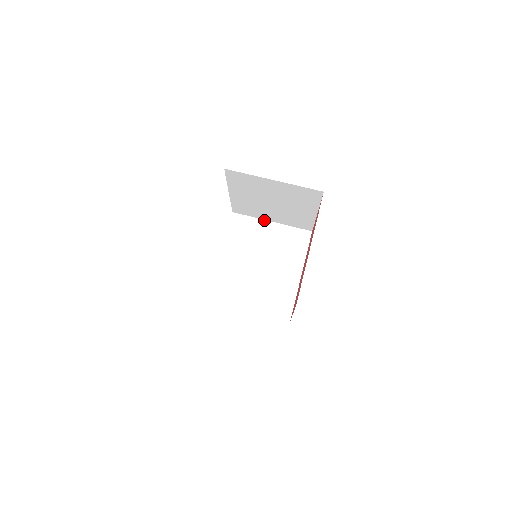
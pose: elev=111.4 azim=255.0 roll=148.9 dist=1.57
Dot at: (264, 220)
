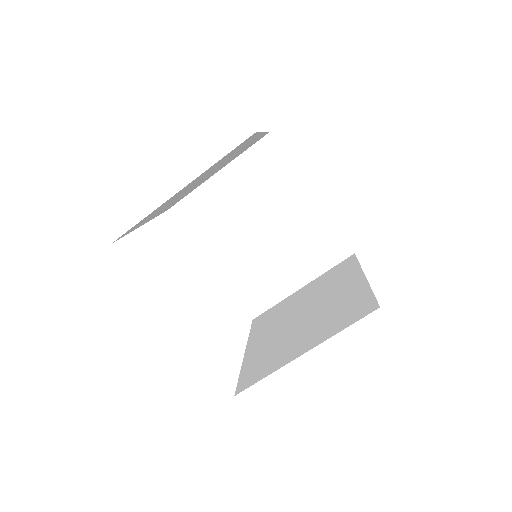
Dot at: (207, 181)
